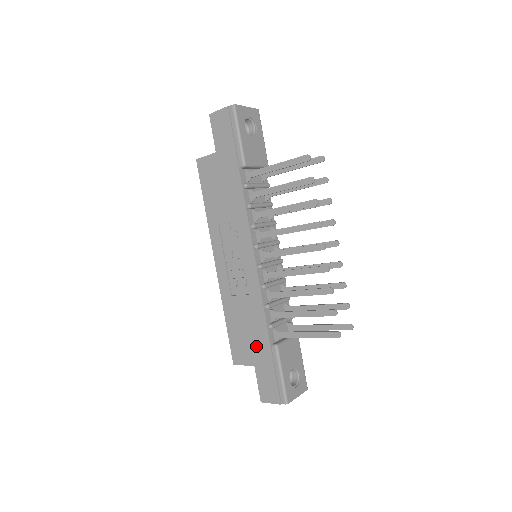
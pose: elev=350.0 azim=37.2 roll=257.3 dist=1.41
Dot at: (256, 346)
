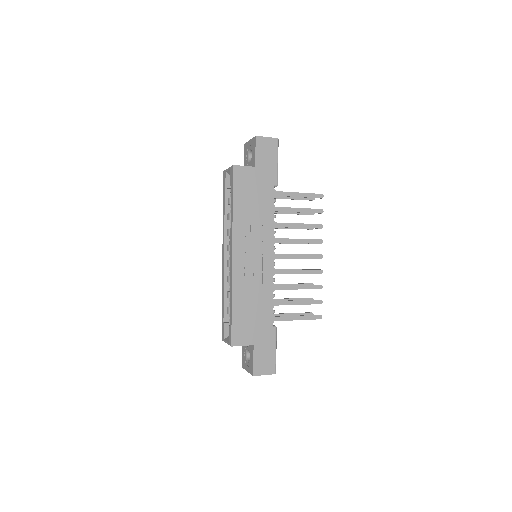
Dot at: (259, 328)
